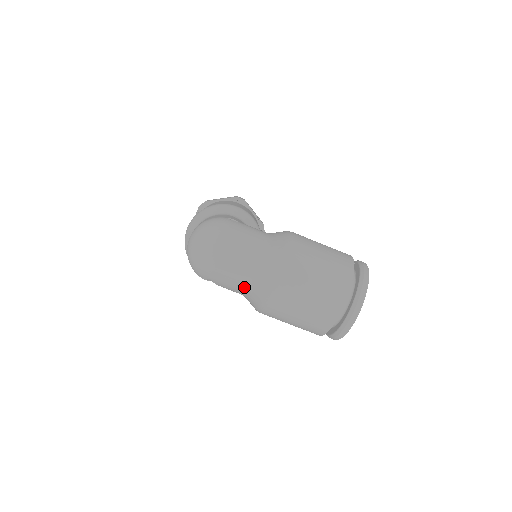
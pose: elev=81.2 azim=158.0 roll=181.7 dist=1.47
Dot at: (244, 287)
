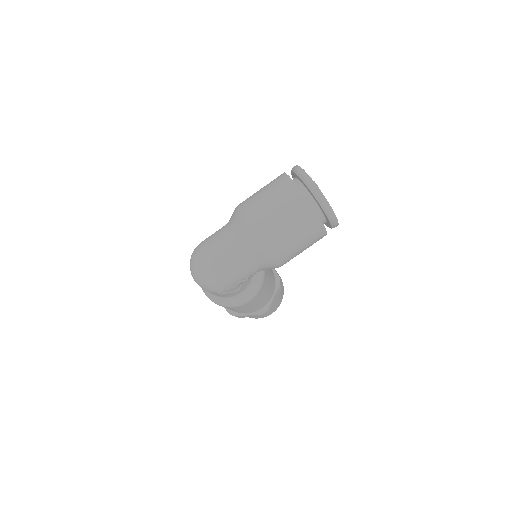
Dot at: (245, 258)
